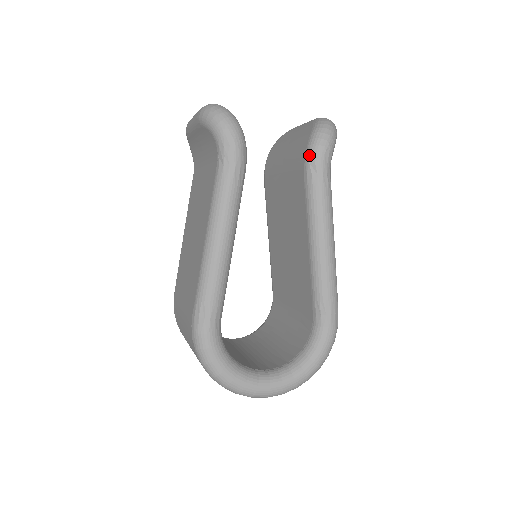
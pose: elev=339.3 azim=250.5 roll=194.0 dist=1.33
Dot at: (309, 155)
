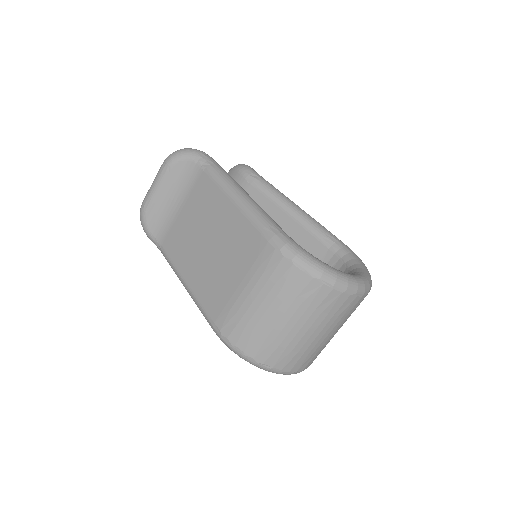
Dot at: (245, 172)
